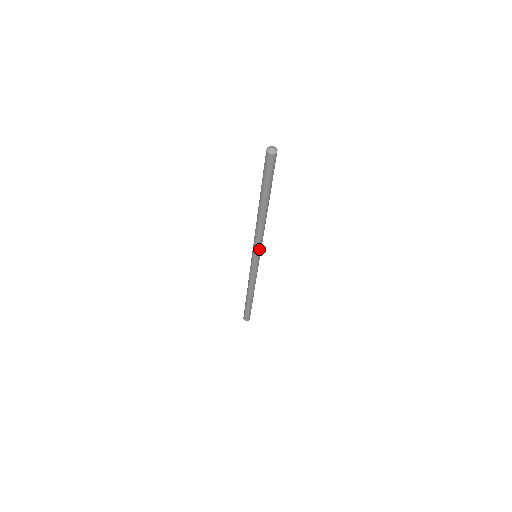
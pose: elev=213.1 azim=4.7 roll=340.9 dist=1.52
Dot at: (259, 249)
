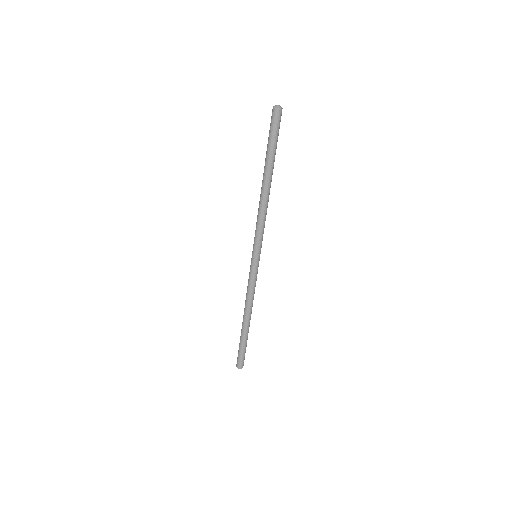
Dot at: (261, 242)
